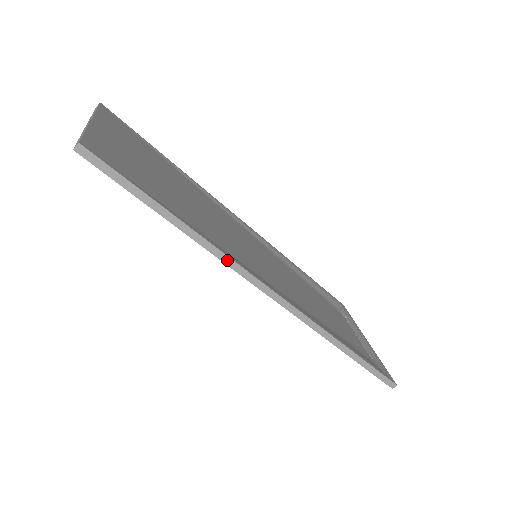
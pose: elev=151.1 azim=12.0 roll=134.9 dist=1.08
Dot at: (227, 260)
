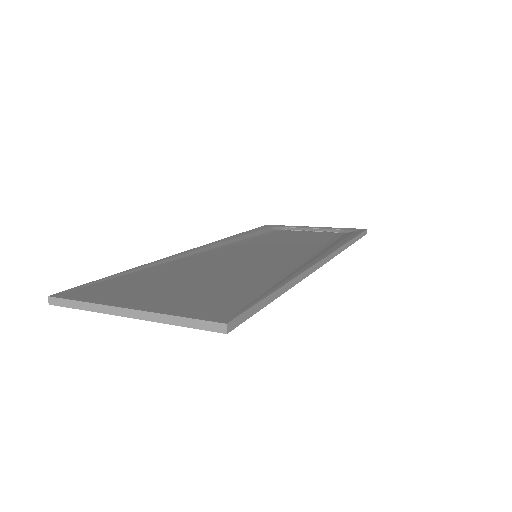
Dot at: (305, 274)
